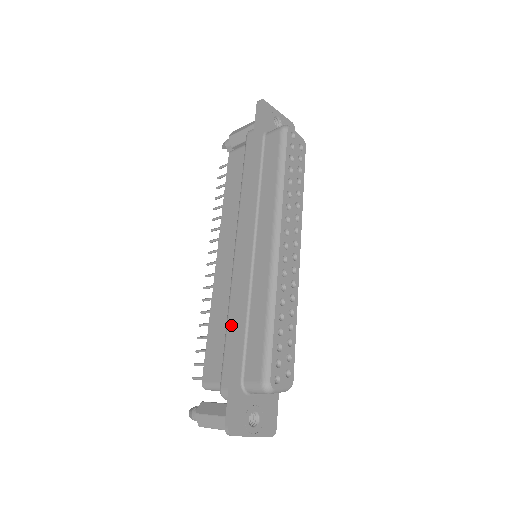
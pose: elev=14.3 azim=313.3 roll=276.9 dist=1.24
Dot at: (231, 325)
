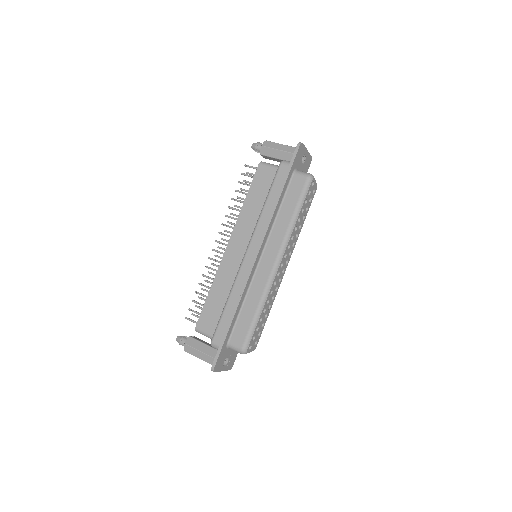
Dot at: (230, 304)
